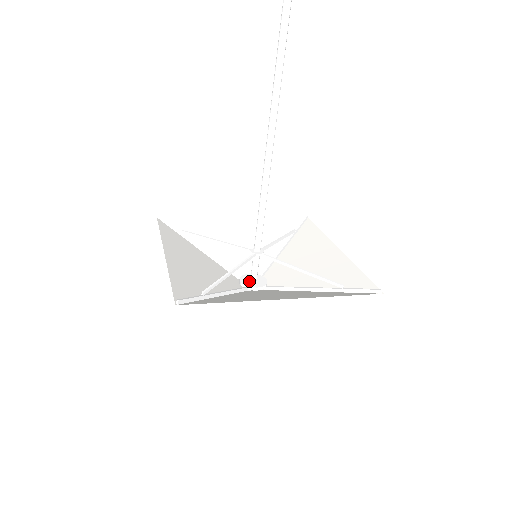
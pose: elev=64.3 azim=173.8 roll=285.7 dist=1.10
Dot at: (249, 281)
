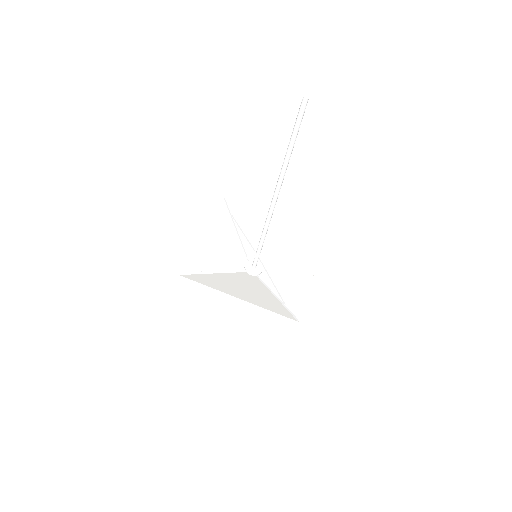
Dot at: (254, 270)
